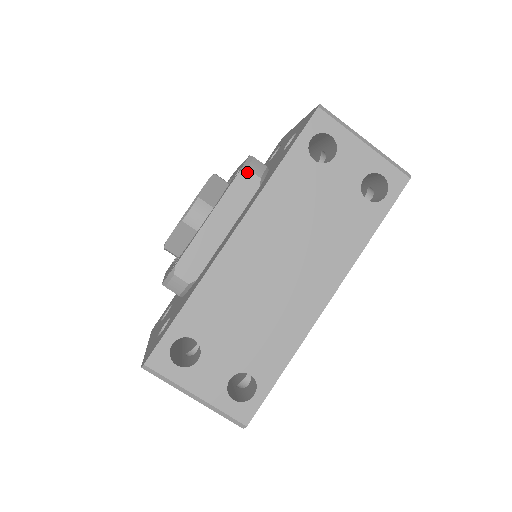
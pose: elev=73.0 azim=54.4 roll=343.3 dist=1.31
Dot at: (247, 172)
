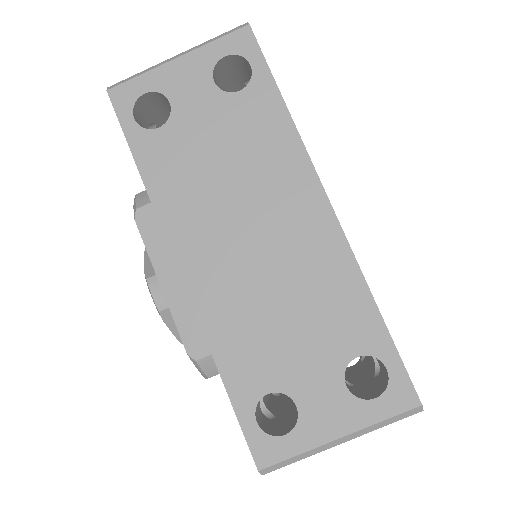
Dot at: (140, 211)
